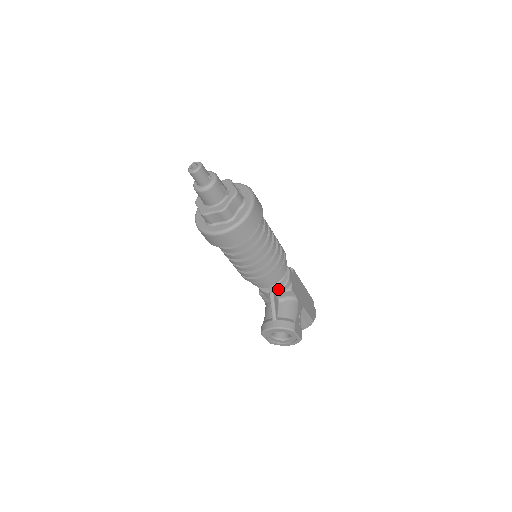
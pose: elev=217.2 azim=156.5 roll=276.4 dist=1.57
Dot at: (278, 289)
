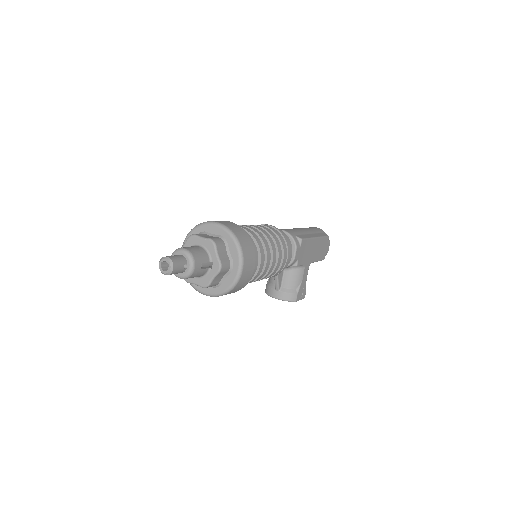
Dot at: occluded
